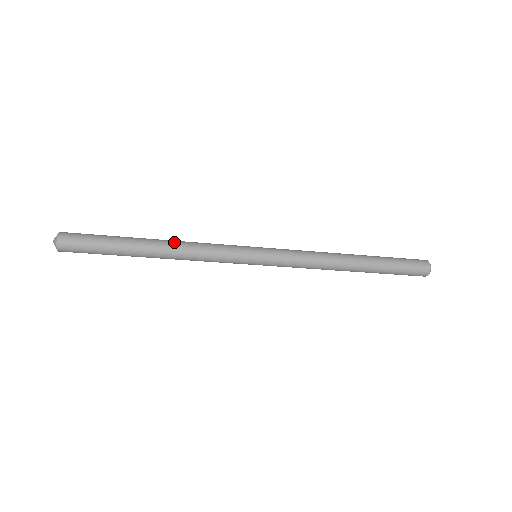
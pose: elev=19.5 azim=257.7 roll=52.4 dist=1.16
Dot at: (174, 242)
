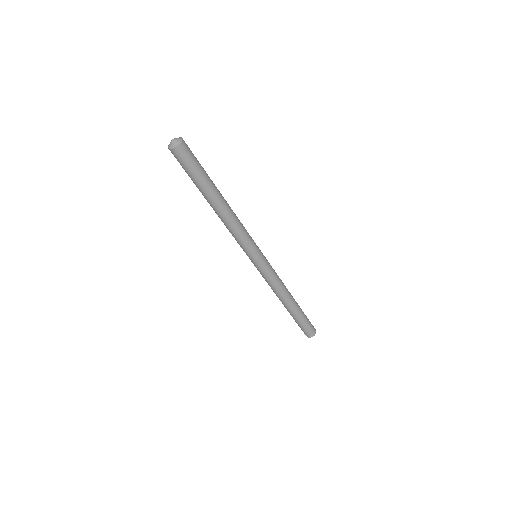
Dot at: occluded
